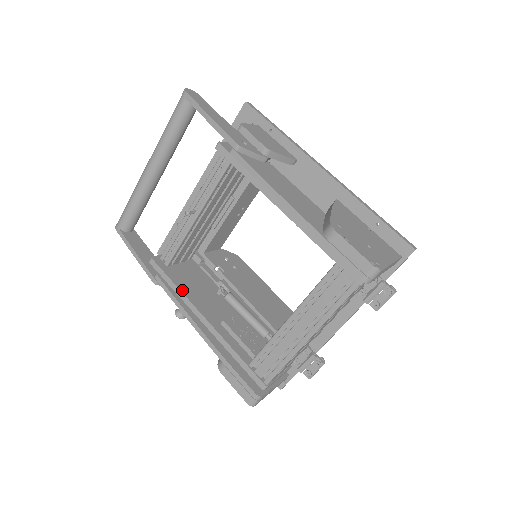
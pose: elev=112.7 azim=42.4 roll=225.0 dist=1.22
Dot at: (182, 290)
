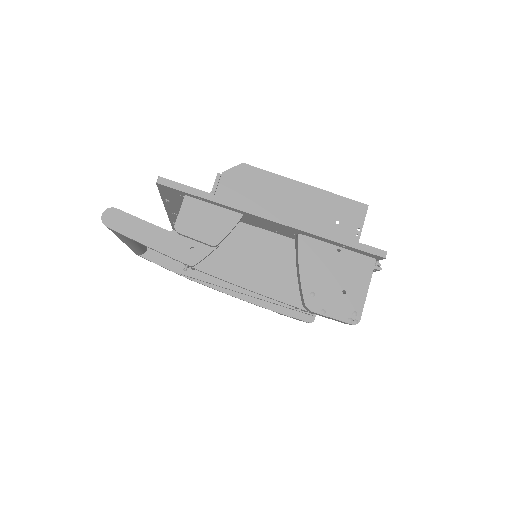
Dot at: (218, 284)
